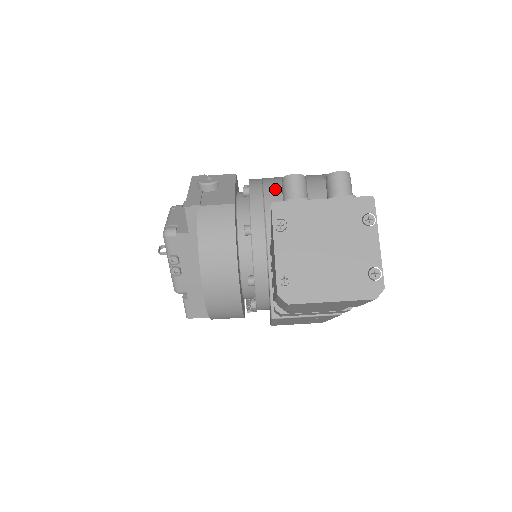
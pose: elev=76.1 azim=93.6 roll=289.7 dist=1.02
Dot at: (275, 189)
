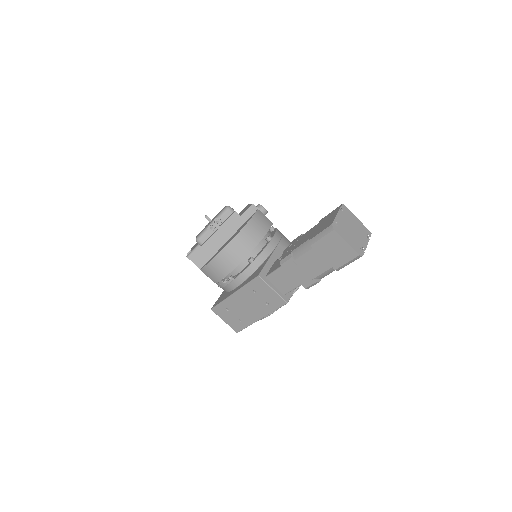
Dot at: occluded
